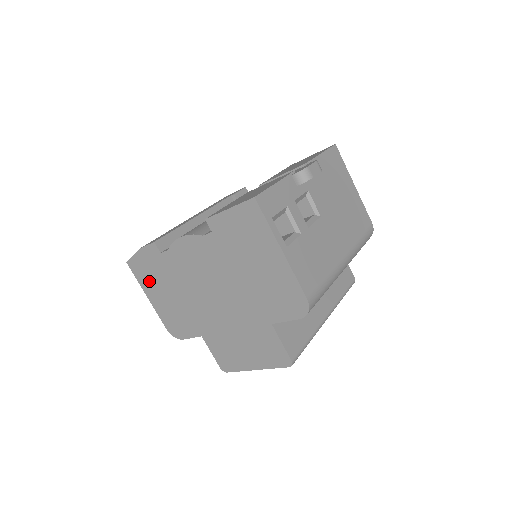
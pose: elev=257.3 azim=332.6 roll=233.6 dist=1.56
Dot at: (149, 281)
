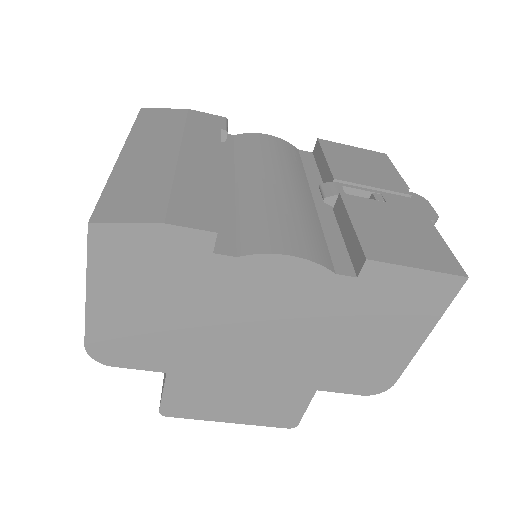
Dot at: (124, 275)
